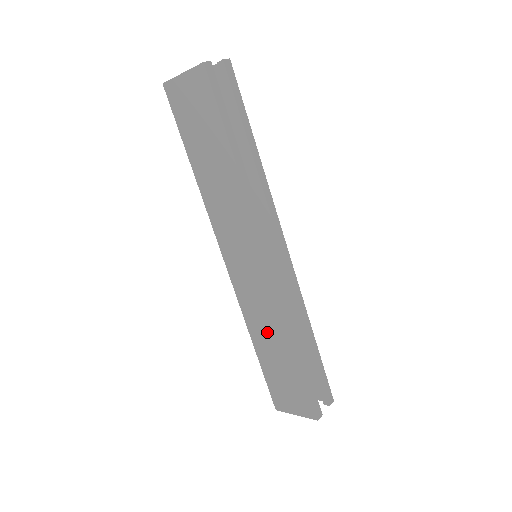
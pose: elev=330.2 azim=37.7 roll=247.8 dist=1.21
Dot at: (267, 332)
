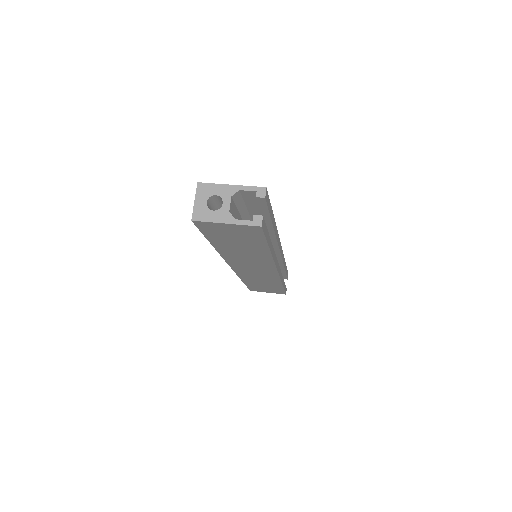
Dot at: (260, 281)
